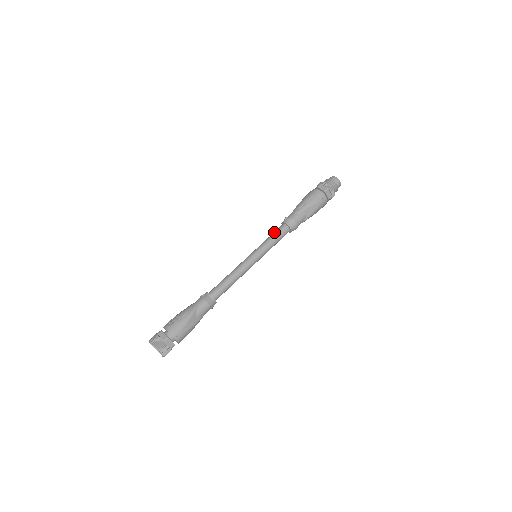
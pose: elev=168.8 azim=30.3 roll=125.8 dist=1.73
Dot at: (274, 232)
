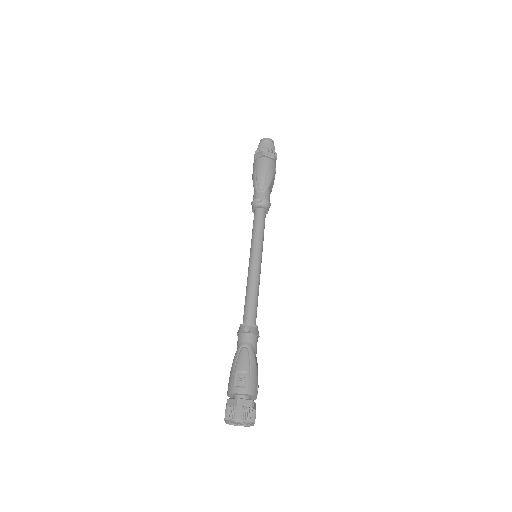
Dot at: (257, 221)
